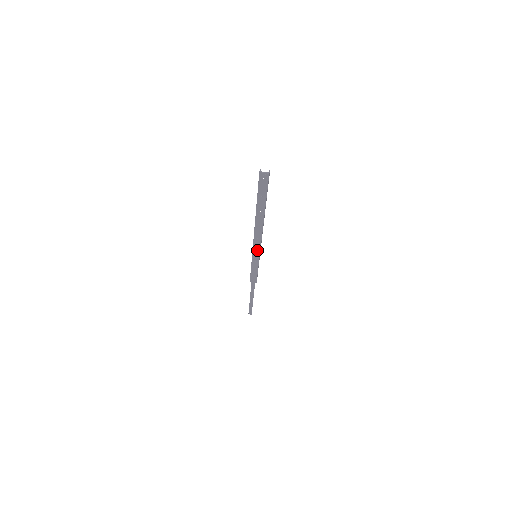
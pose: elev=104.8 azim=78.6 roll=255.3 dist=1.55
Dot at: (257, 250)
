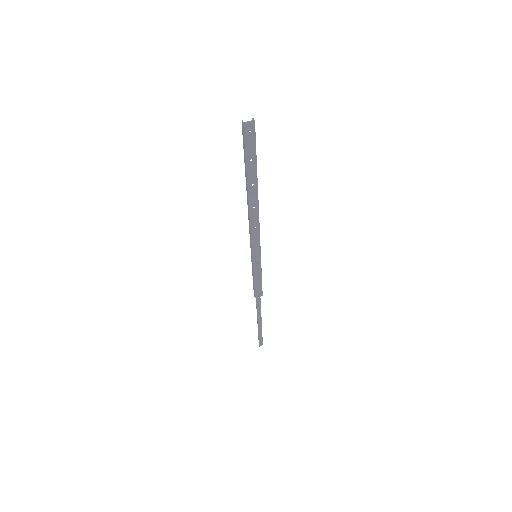
Dot at: (257, 246)
